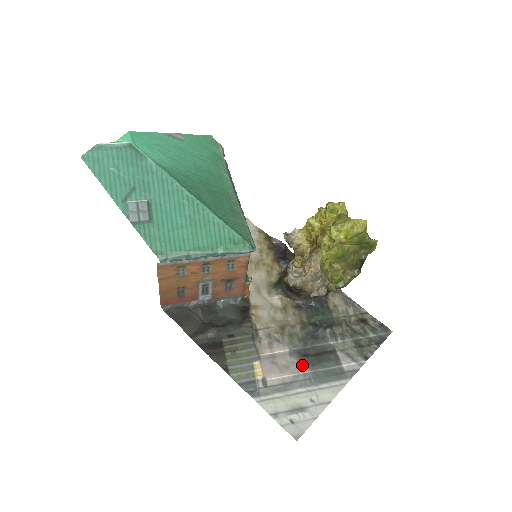
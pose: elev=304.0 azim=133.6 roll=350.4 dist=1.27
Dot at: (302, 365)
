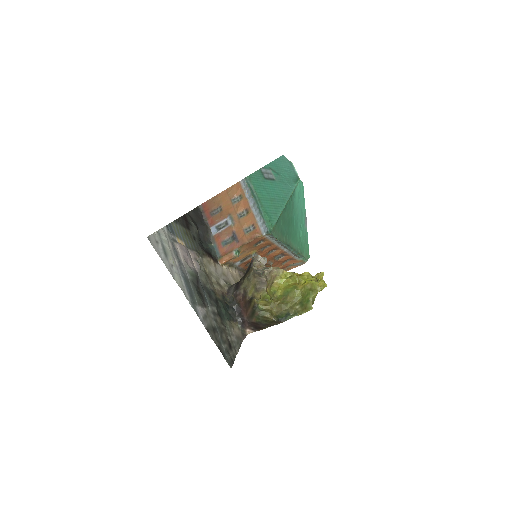
Dot at: (191, 273)
